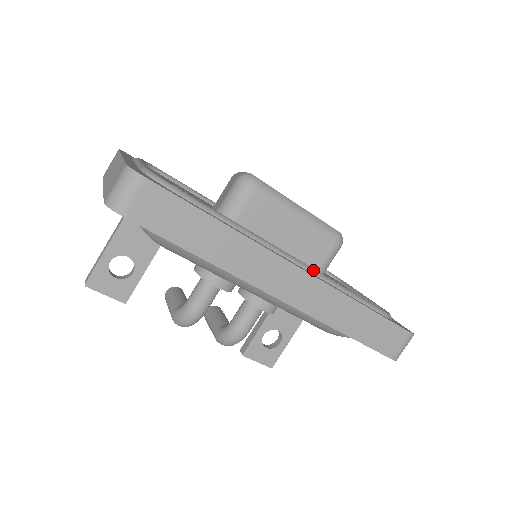
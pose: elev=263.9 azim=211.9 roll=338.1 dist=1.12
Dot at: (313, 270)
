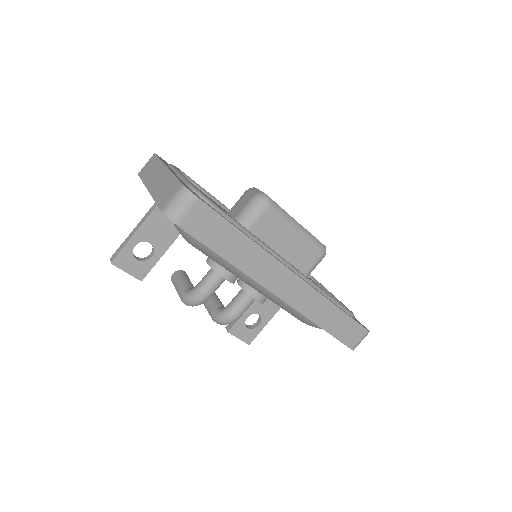
Dot at: (304, 276)
